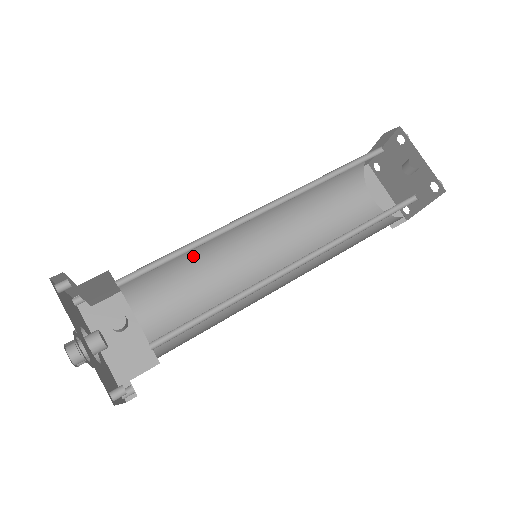
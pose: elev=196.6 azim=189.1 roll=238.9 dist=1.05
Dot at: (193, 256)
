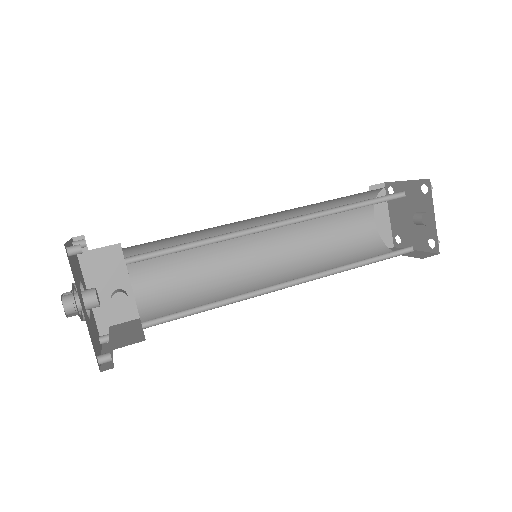
Dot at: (198, 234)
